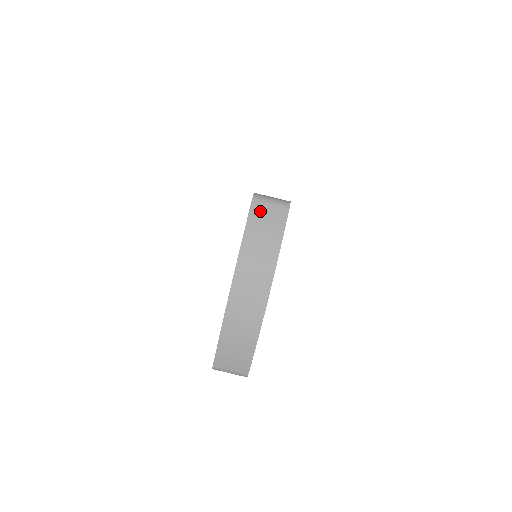
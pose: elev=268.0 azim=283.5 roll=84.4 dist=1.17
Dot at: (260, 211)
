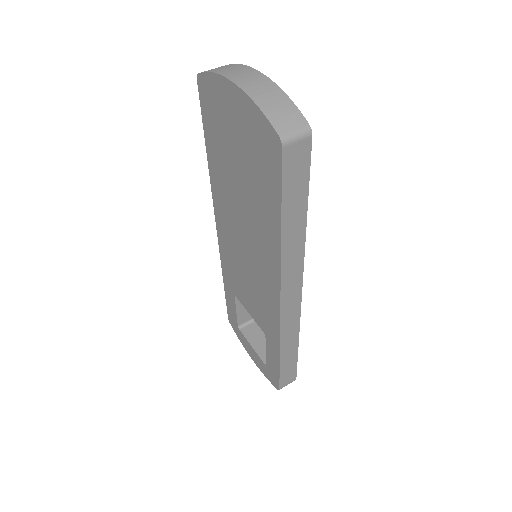
Dot at: (209, 70)
